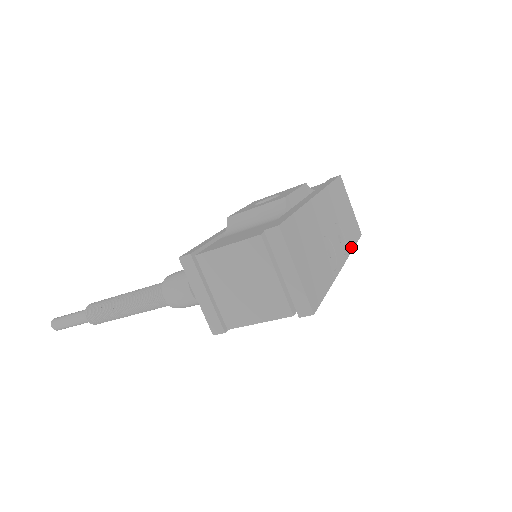
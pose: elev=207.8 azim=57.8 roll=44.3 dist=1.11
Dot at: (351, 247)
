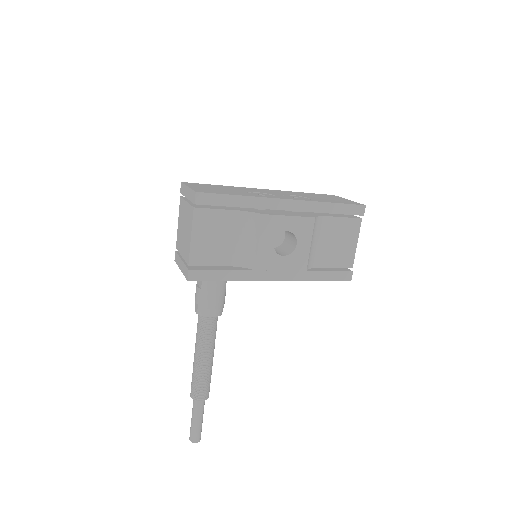
Dot at: (323, 202)
